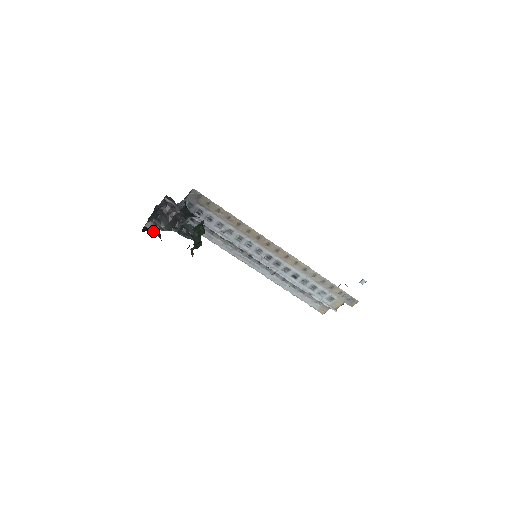
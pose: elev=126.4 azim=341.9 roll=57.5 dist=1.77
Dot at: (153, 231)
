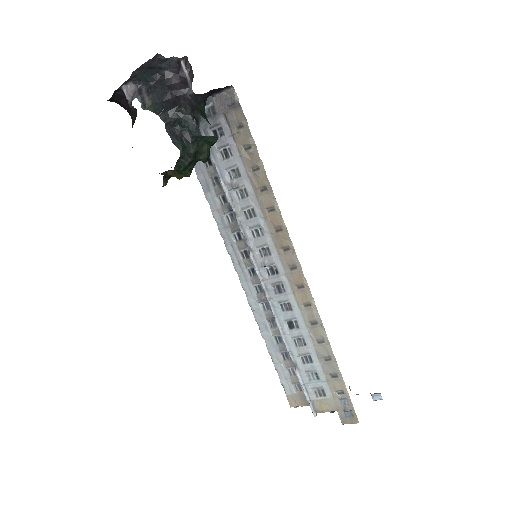
Dot at: (130, 109)
